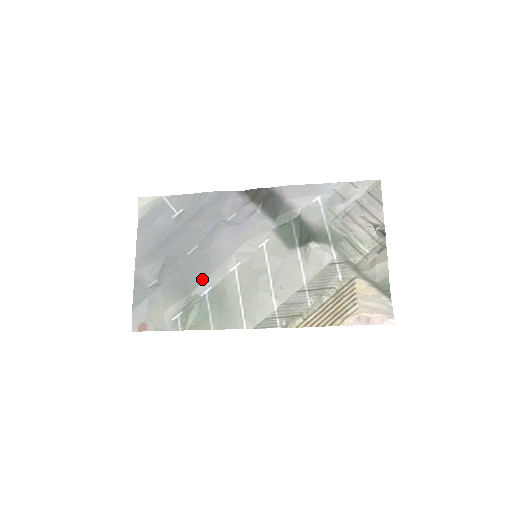
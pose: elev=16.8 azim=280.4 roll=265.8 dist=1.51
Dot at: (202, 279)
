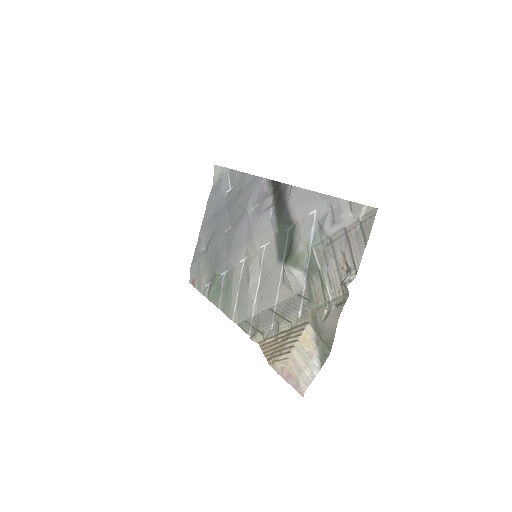
Dot at: (224, 260)
